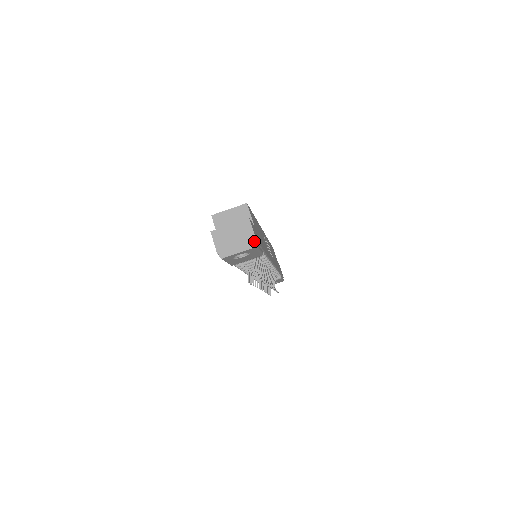
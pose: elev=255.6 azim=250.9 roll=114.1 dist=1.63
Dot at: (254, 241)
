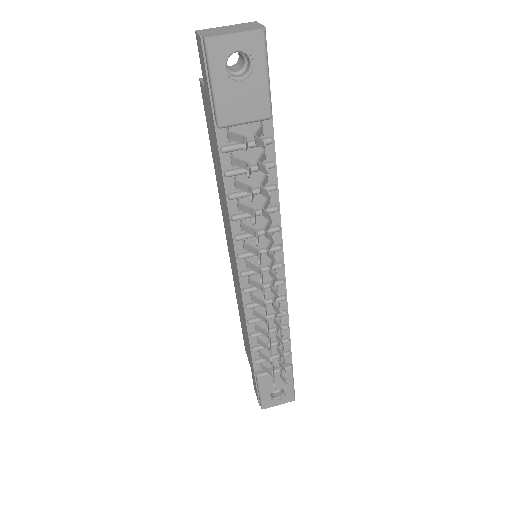
Dot at: (261, 27)
